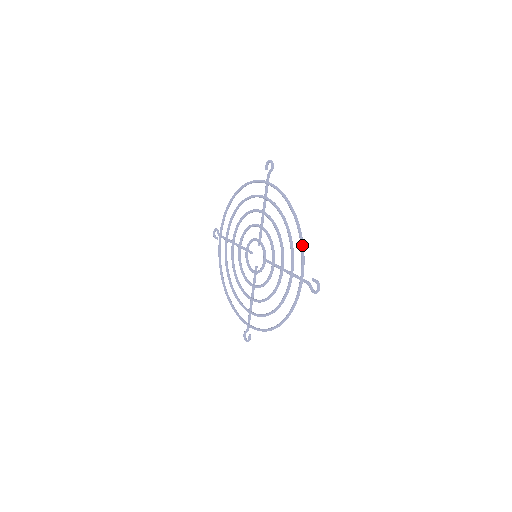
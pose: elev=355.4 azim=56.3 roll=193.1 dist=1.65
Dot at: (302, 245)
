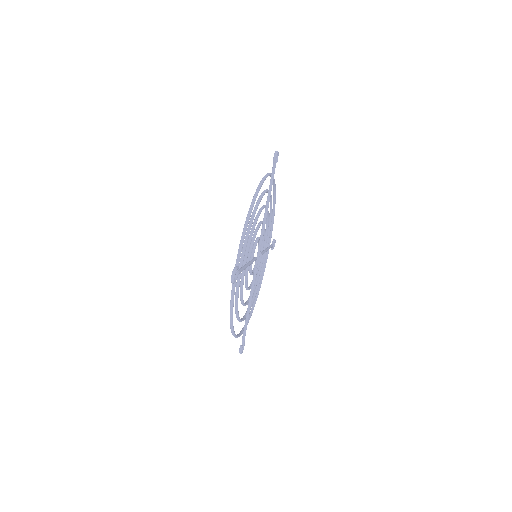
Dot at: occluded
